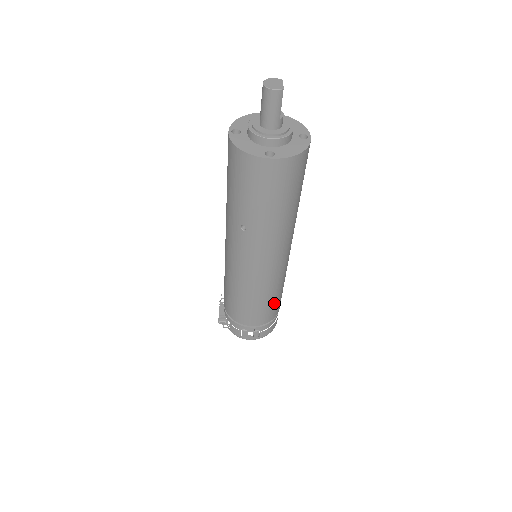
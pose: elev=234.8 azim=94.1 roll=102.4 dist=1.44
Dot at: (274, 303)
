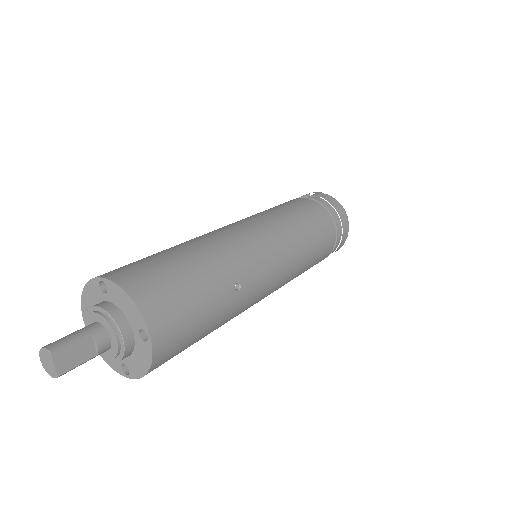
Dot at: (312, 265)
